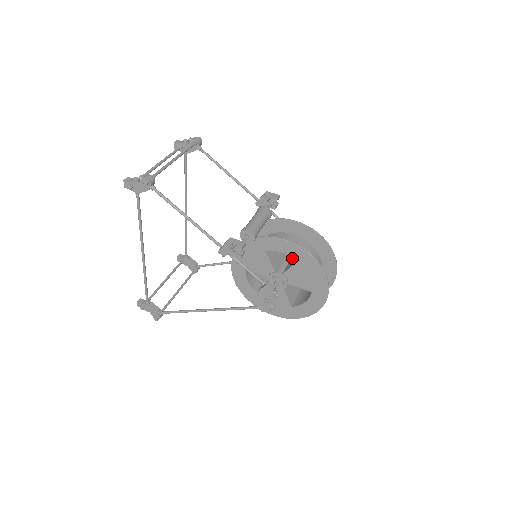
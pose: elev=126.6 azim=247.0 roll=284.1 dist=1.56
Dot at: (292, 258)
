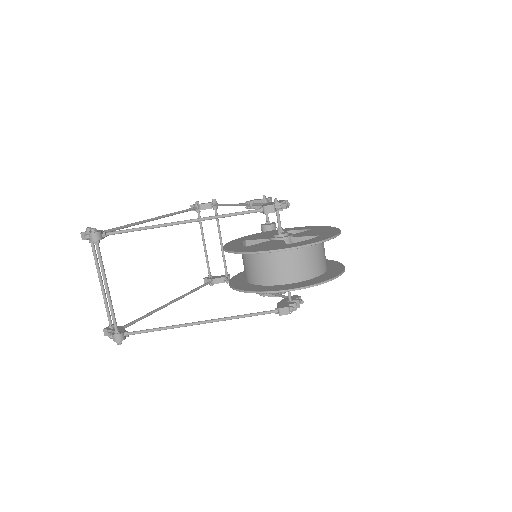
Dot at: occluded
